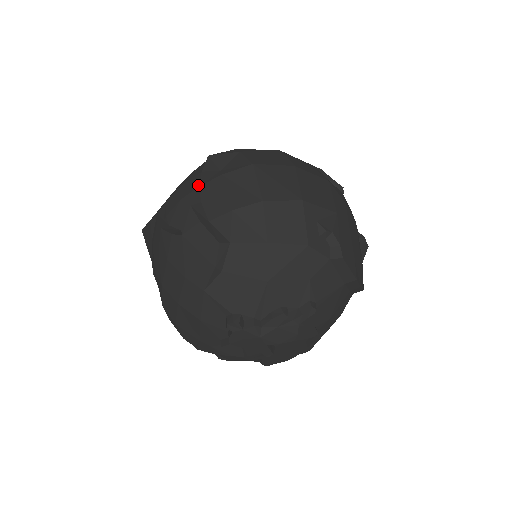
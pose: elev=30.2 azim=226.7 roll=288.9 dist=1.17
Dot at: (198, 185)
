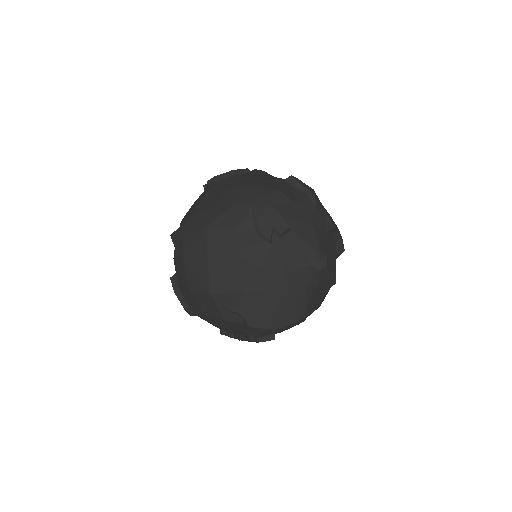
Dot at: occluded
